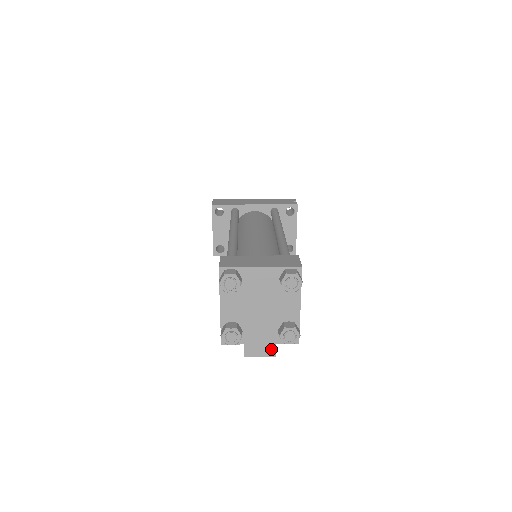
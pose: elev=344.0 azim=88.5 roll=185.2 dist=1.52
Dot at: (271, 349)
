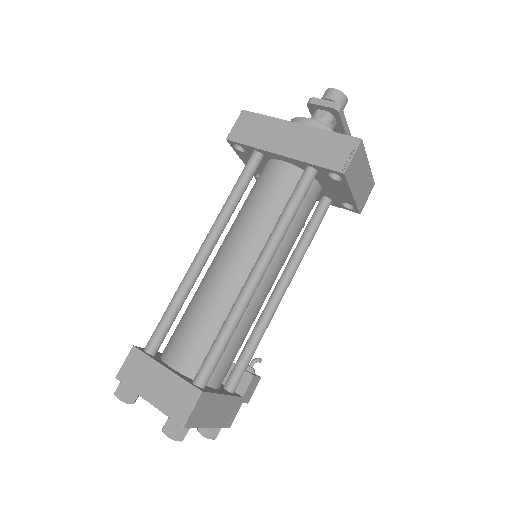
Dot at: occluded
